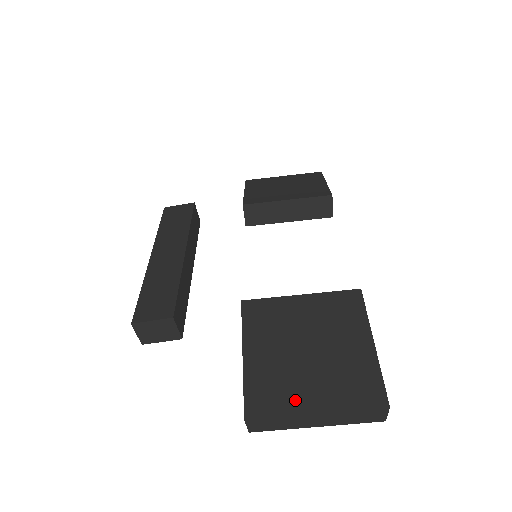
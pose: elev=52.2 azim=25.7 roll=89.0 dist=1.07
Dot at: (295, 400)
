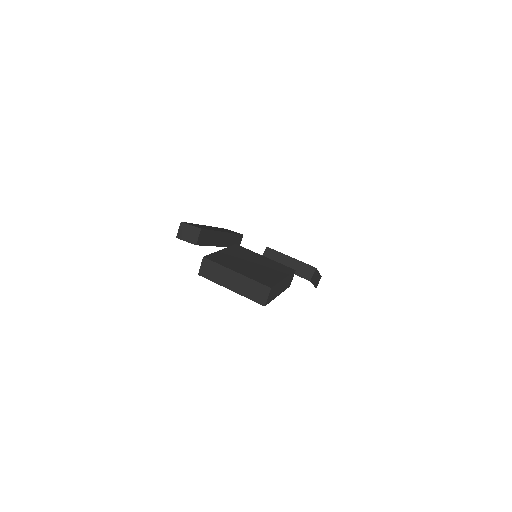
Dot at: (231, 266)
